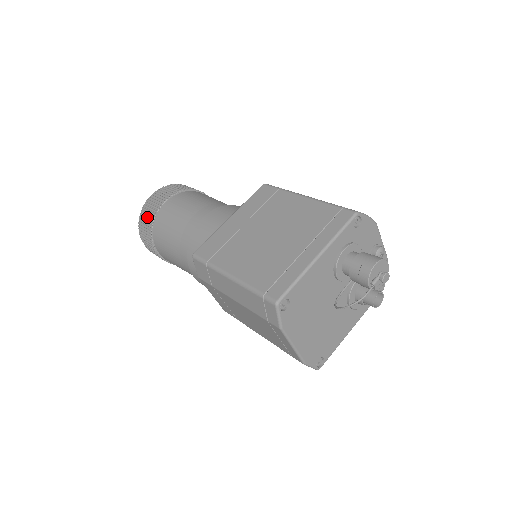
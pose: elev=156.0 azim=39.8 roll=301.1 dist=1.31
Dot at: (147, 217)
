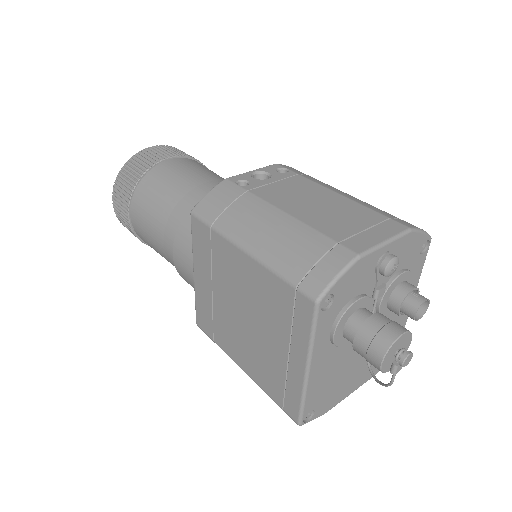
Dot at: occluded
